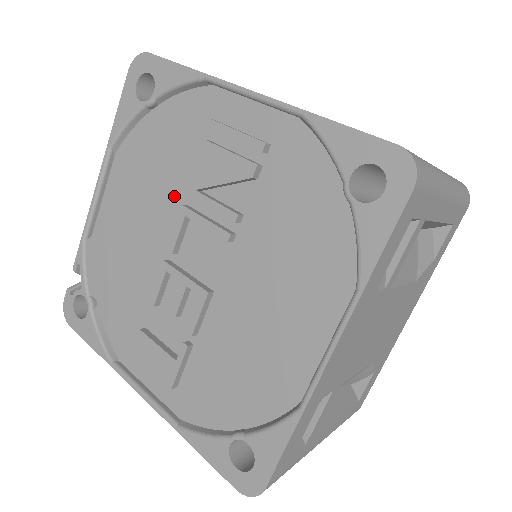
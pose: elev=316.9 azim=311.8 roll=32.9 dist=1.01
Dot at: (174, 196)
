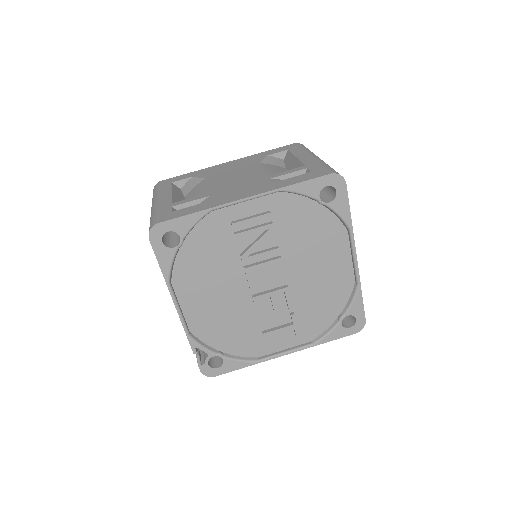
Dot at: (231, 269)
